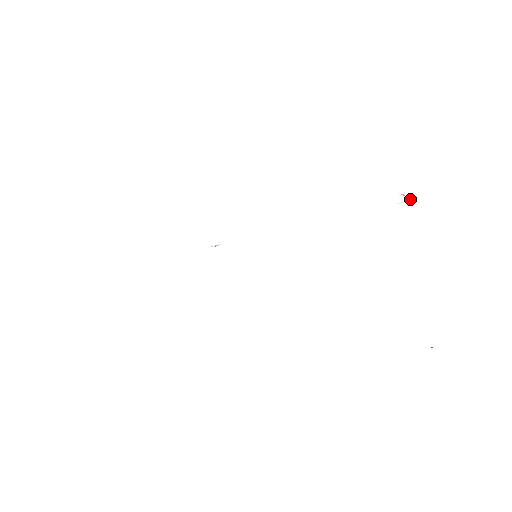
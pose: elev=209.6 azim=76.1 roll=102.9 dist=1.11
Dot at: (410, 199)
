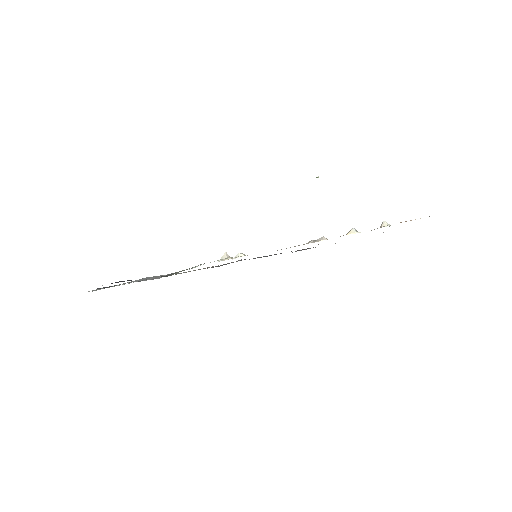
Dot at: occluded
